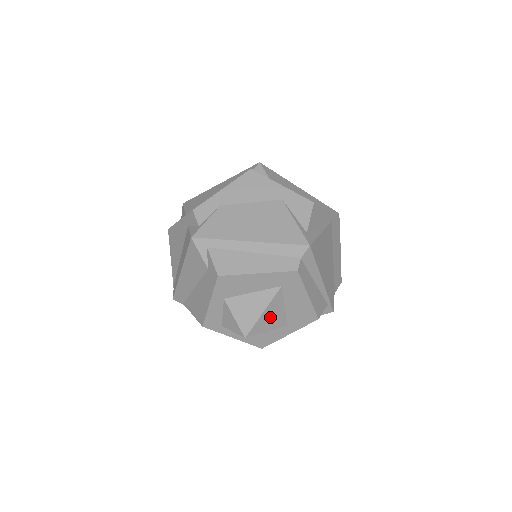
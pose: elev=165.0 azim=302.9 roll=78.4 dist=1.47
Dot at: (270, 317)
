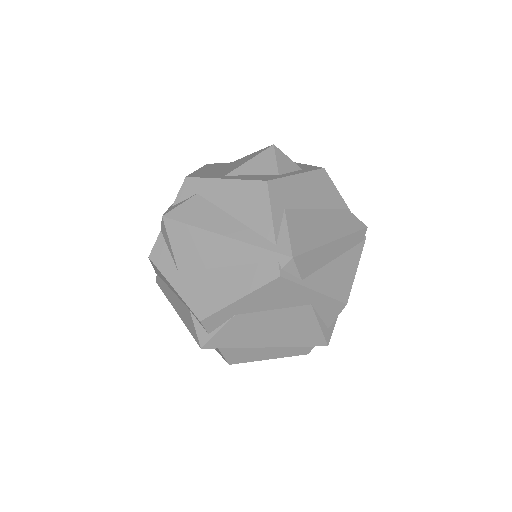
Dot at: occluded
